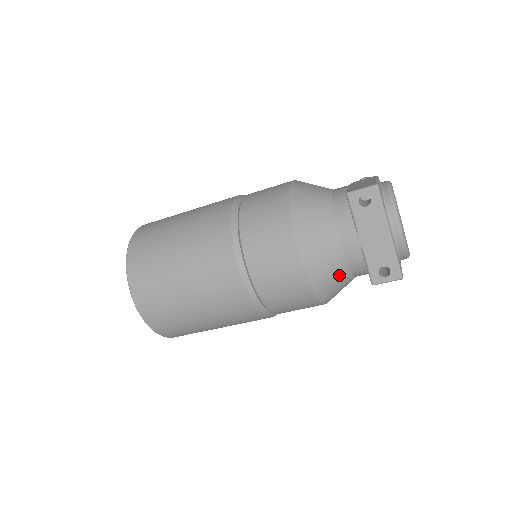
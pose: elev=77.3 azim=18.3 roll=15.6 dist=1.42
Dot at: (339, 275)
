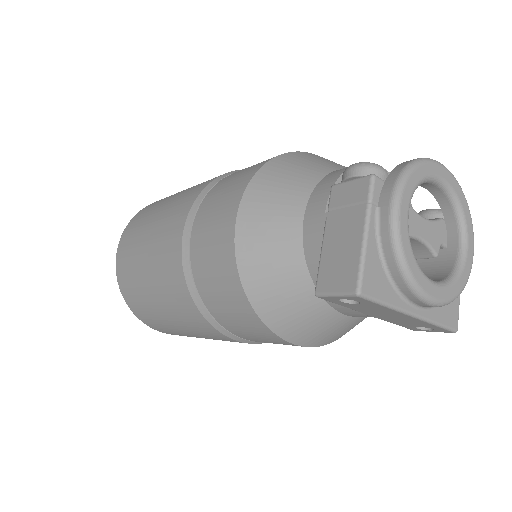
Dot at: (362, 320)
